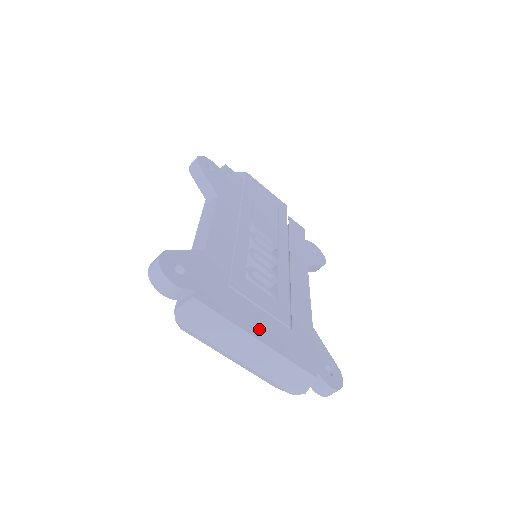
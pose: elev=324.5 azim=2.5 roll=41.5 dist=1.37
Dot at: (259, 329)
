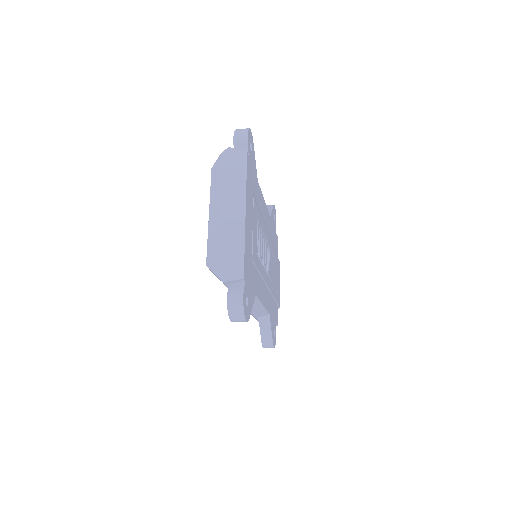
Dot at: (248, 216)
